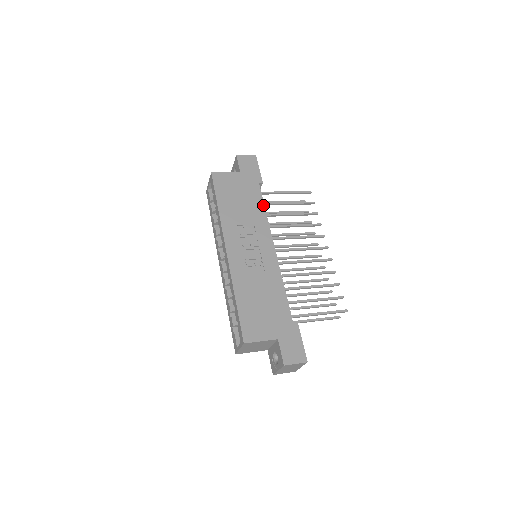
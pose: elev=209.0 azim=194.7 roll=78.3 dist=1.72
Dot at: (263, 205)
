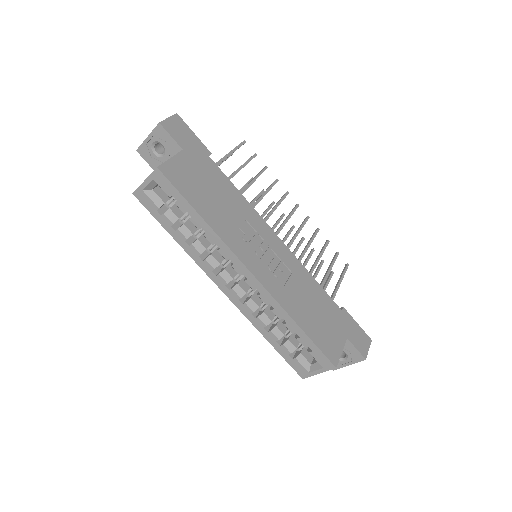
Dot at: (234, 186)
